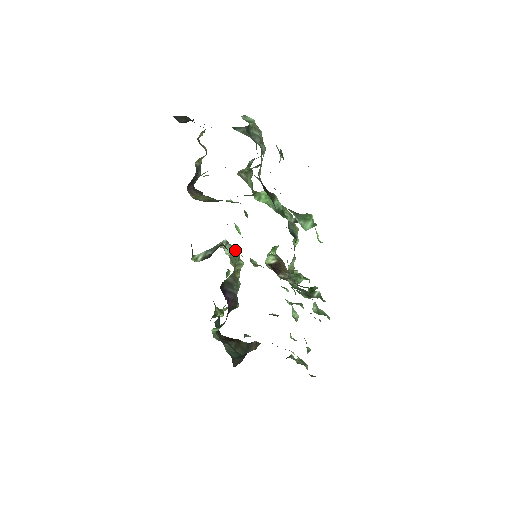
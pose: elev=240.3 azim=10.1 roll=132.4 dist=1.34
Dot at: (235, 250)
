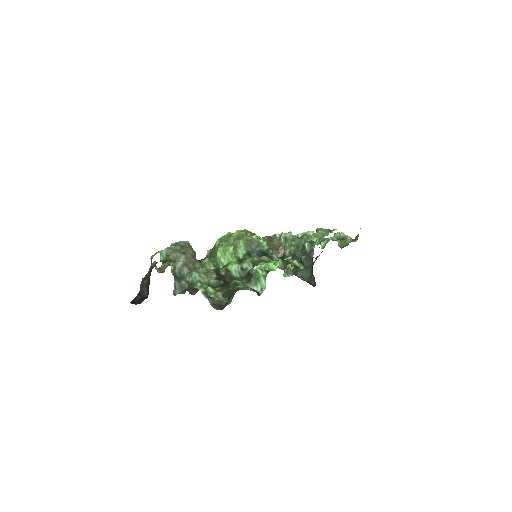
Dot at: occluded
